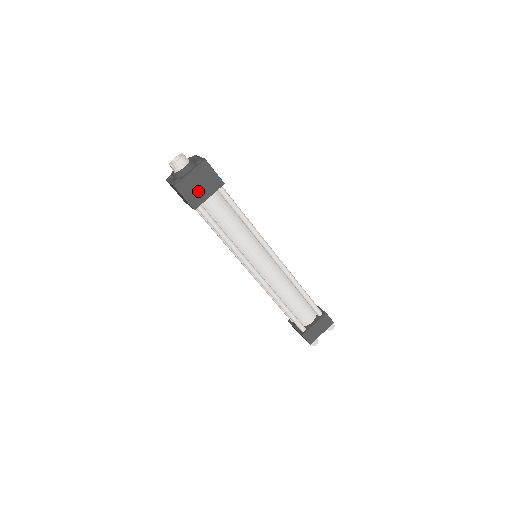
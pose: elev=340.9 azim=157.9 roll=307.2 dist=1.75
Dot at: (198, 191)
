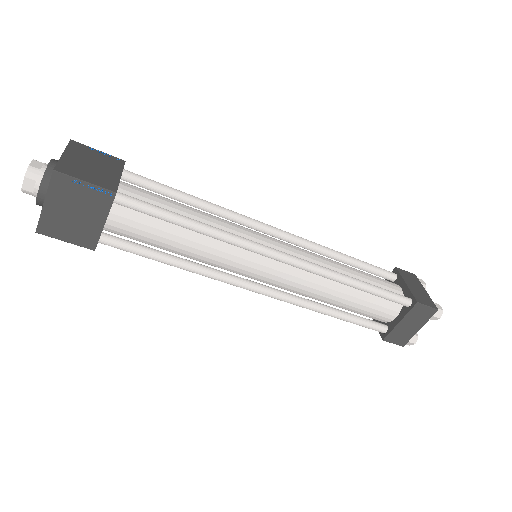
Dot at: (79, 223)
